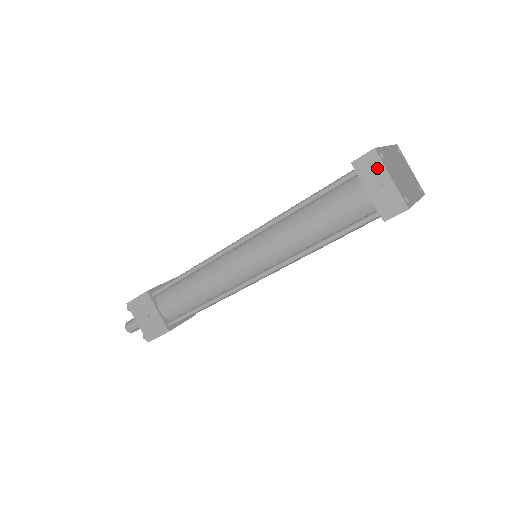
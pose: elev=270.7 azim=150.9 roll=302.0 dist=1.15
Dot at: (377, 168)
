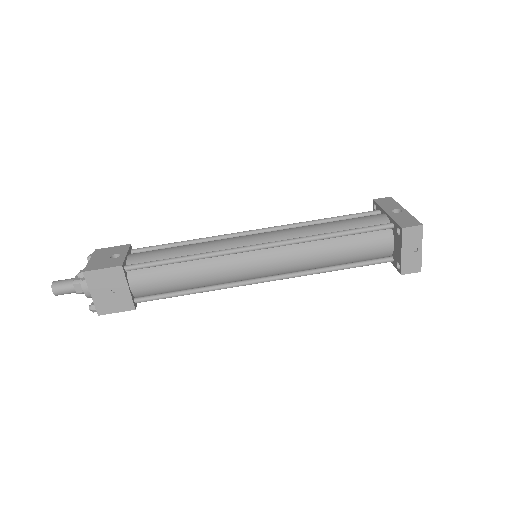
Dot at: (417, 239)
